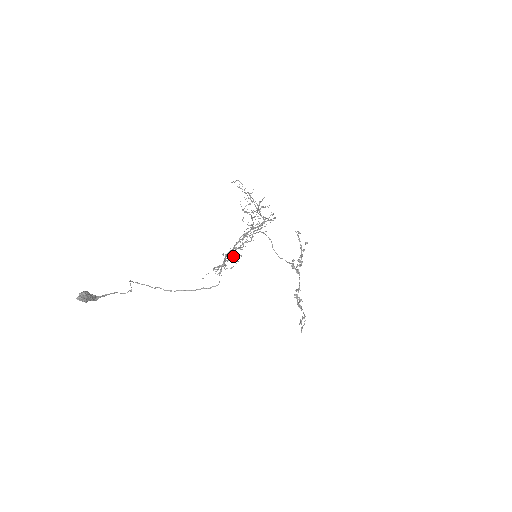
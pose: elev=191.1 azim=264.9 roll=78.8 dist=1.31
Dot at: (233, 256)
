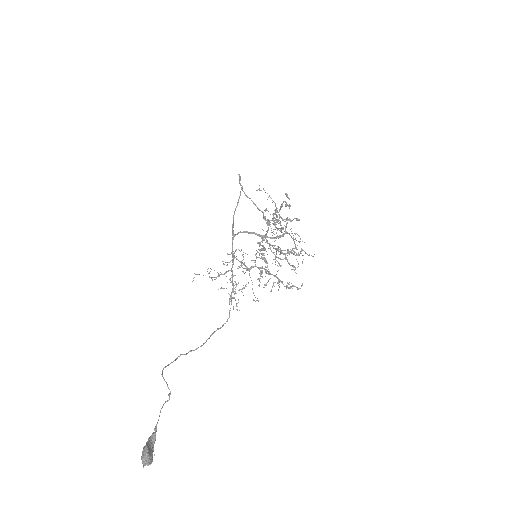
Dot at: occluded
